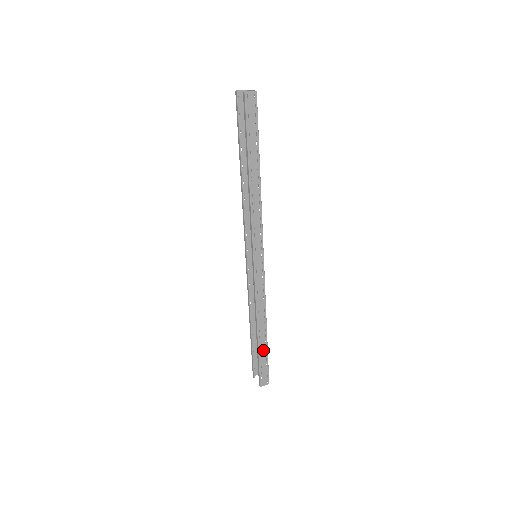
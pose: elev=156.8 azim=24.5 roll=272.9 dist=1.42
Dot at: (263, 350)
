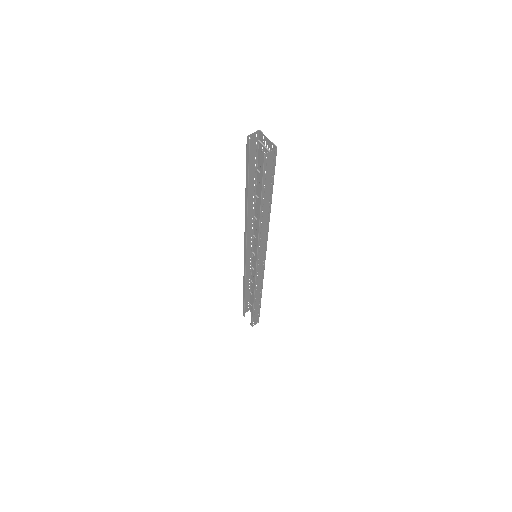
Dot at: (257, 309)
